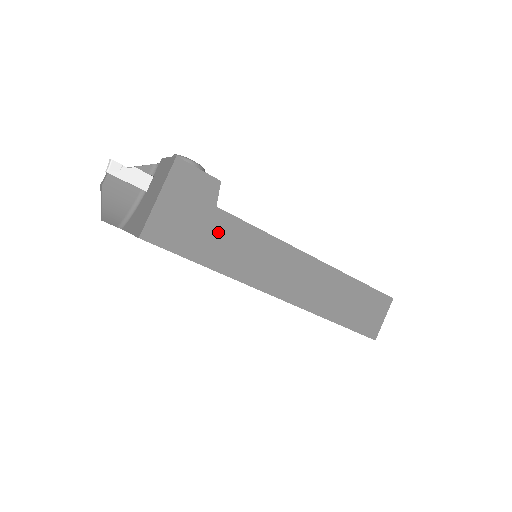
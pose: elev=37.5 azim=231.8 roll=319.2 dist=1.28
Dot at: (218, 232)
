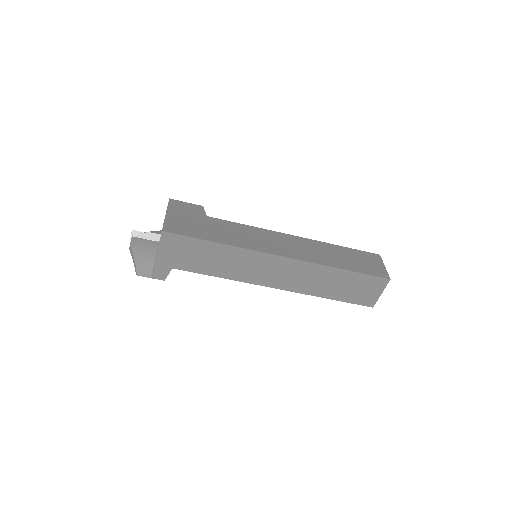
Dot at: (215, 227)
